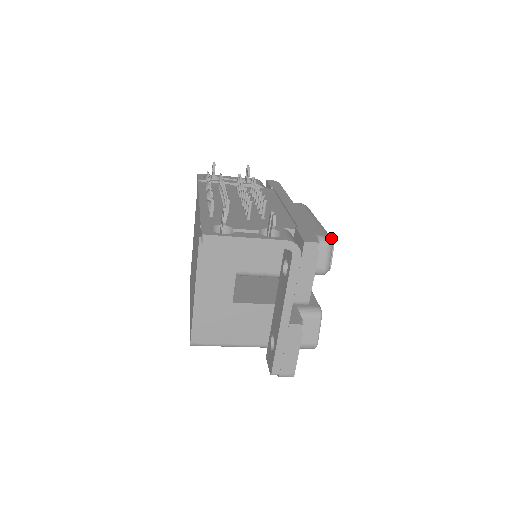
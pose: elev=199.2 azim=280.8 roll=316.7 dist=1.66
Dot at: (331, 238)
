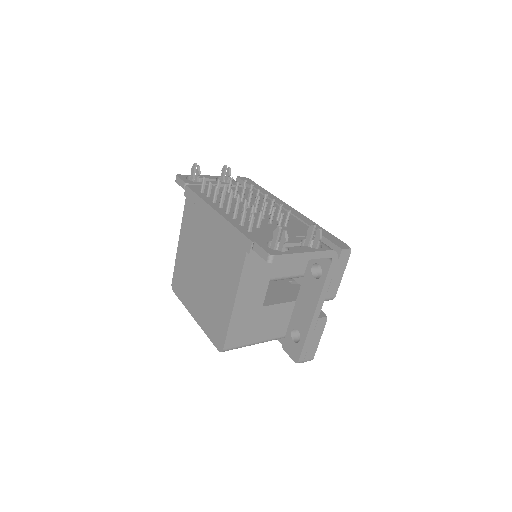
Dot at: occluded
